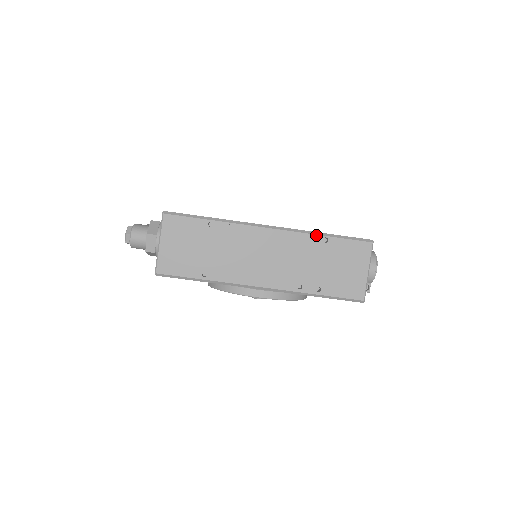
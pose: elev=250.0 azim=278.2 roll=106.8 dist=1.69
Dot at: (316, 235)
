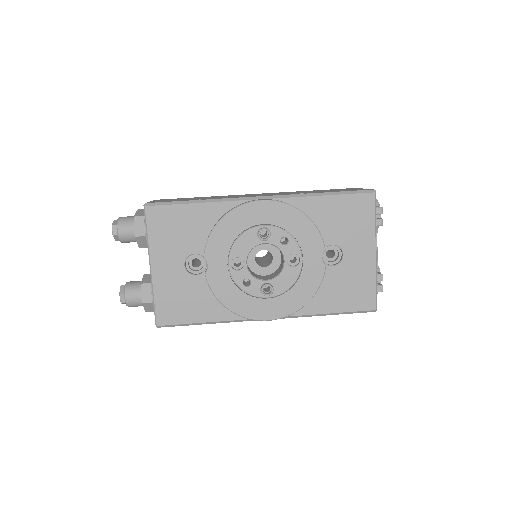
Dot at: occluded
